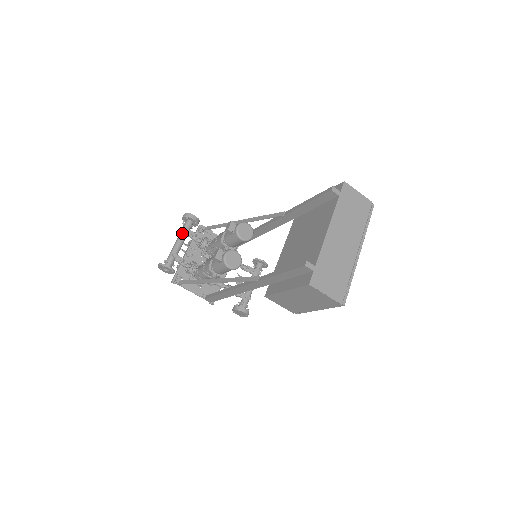
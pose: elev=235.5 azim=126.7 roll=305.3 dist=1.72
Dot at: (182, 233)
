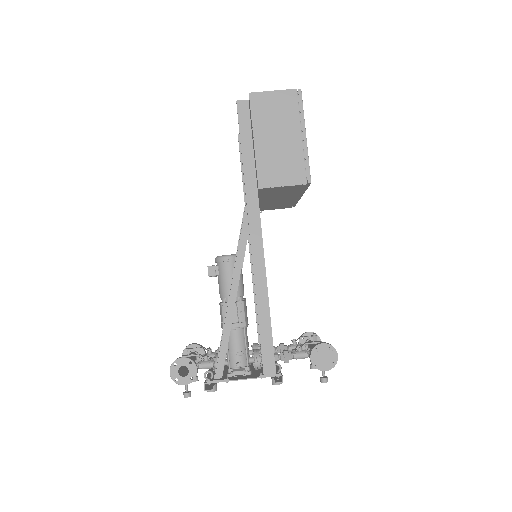
Dot at: occluded
